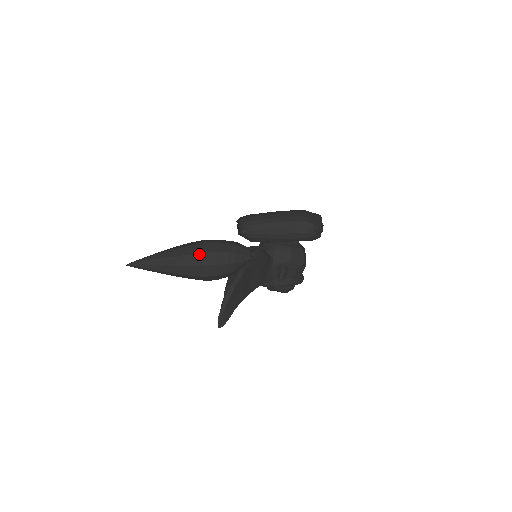
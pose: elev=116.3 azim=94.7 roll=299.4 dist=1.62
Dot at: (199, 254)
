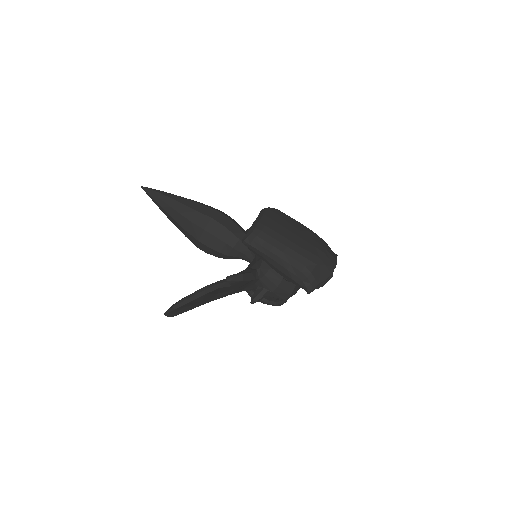
Dot at: (200, 228)
